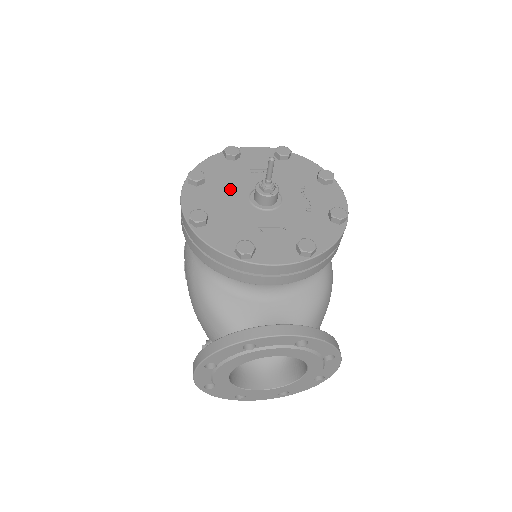
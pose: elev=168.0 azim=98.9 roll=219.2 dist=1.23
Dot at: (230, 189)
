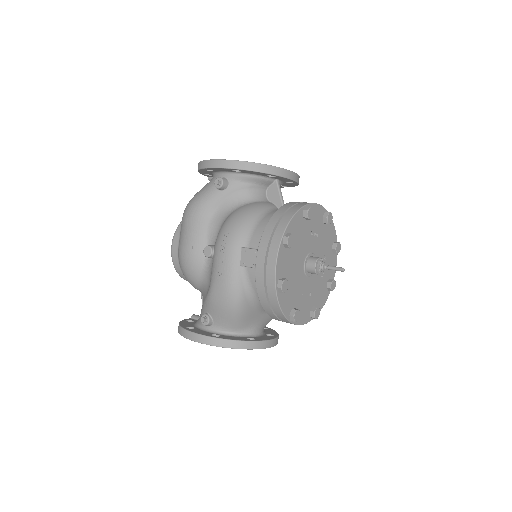
Dot at: (299, 253)
